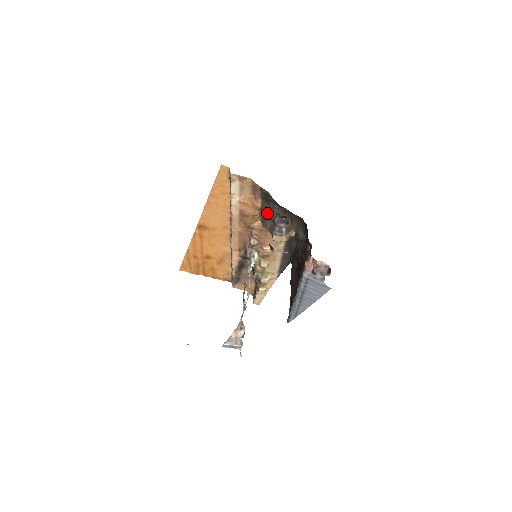
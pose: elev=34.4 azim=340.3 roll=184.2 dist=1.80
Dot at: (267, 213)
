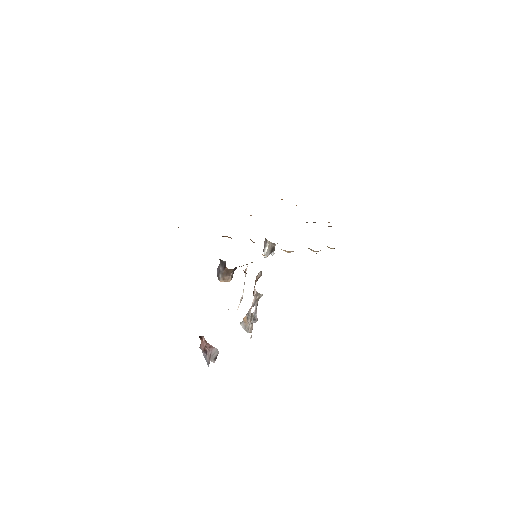
Dot at: occluded
